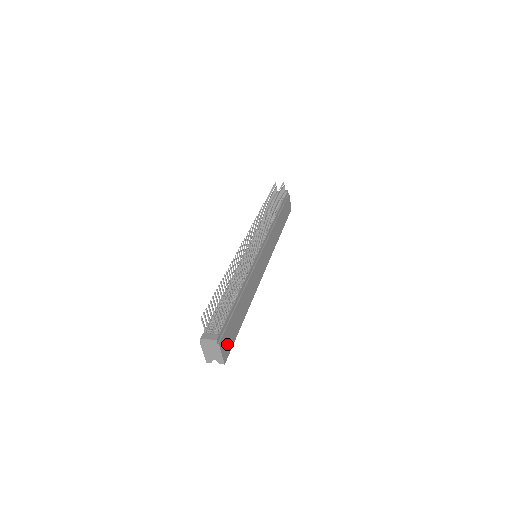
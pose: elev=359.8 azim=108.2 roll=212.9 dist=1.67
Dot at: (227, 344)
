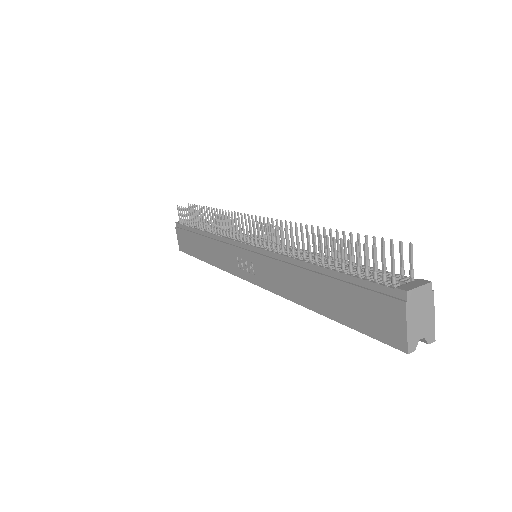
Dot at: occluded
